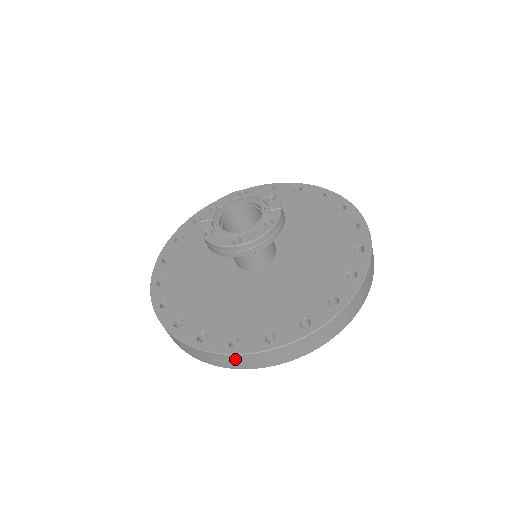
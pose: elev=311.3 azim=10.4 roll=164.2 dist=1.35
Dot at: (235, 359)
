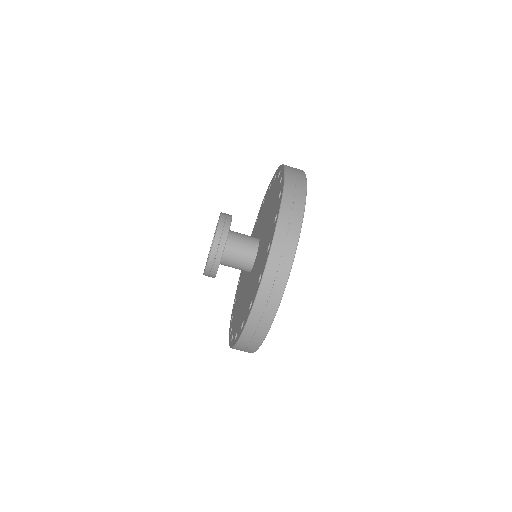
Dot at: (269, 282)
